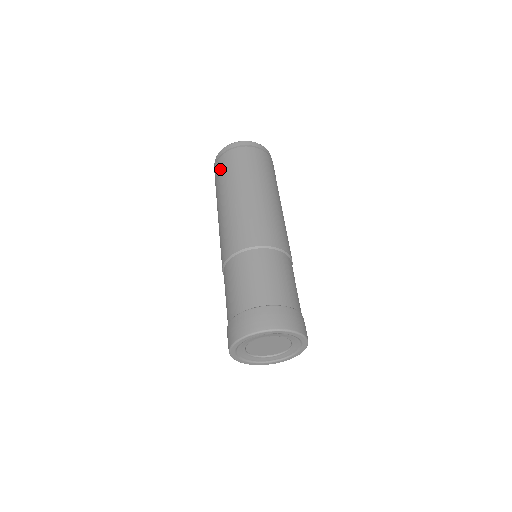
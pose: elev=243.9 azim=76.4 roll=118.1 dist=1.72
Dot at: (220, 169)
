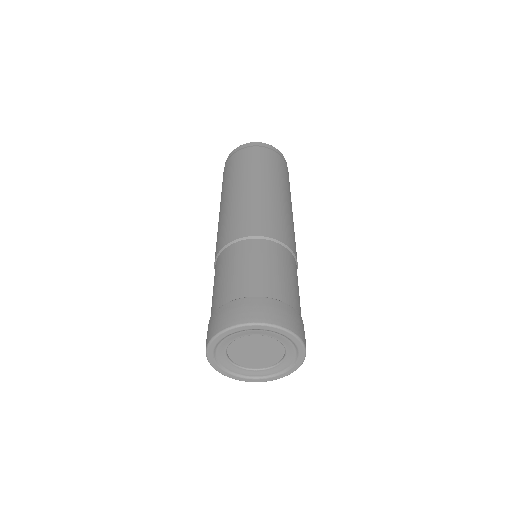
Dot at: (233, 163)
